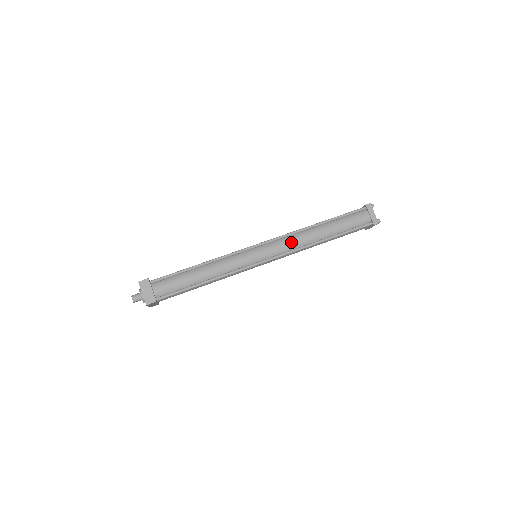
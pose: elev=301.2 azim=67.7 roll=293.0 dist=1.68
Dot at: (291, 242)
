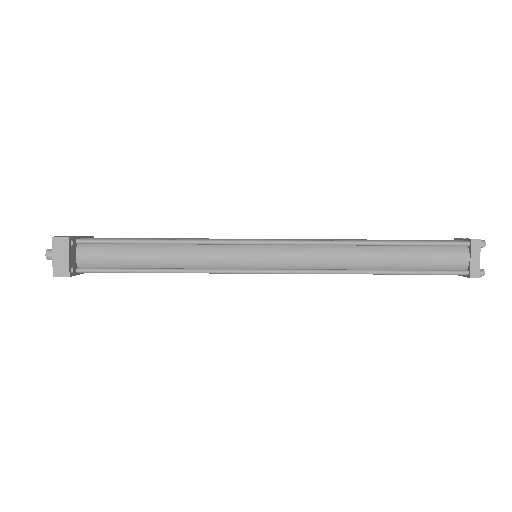
Dot at: (318, 257)
